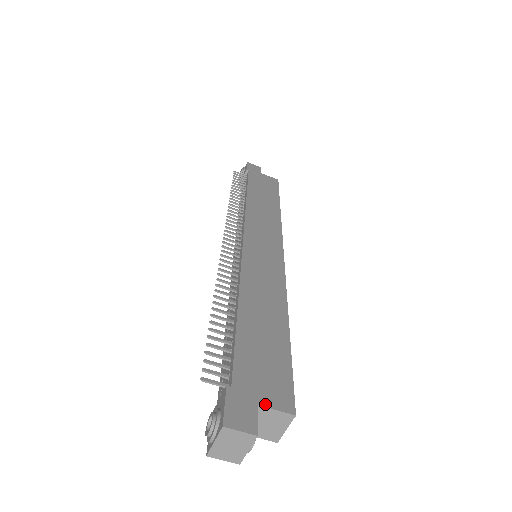
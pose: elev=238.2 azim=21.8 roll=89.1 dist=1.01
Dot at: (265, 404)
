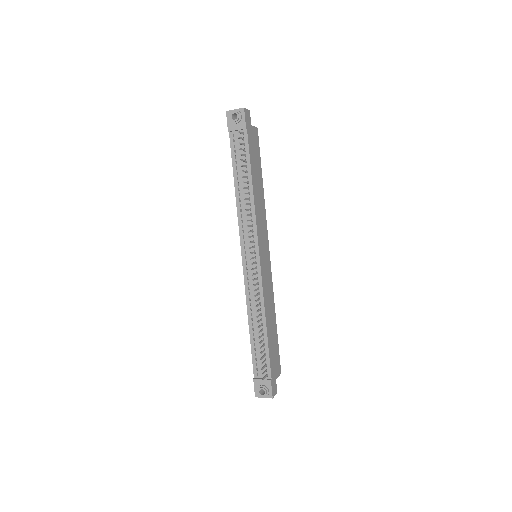
Dot at: (277, 377)
